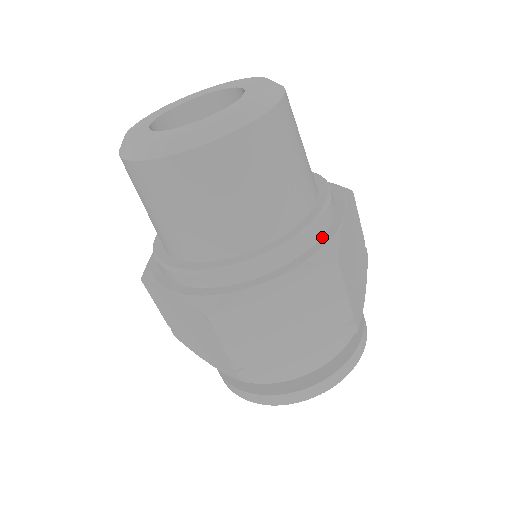
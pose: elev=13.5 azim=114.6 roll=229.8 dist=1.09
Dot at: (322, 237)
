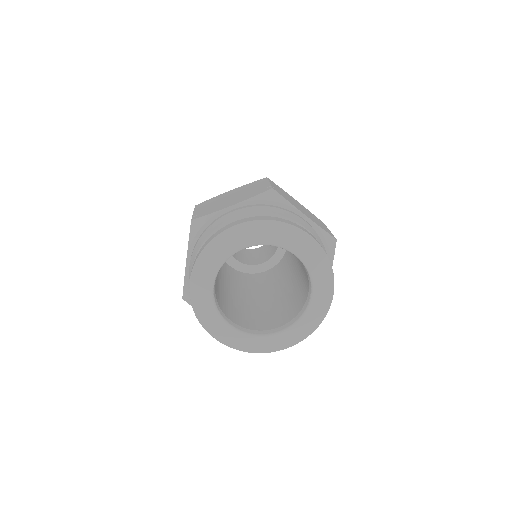
Dot at: occluded
